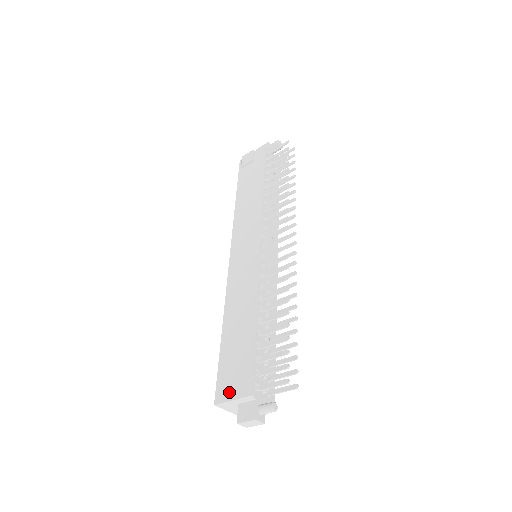
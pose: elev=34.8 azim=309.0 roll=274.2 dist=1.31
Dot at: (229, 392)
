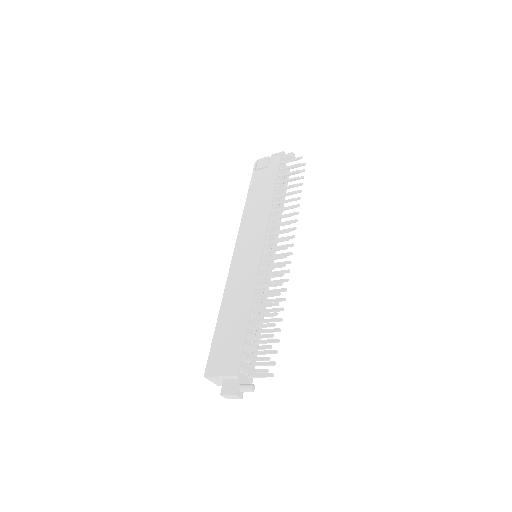
Dot at: (218, 369)
